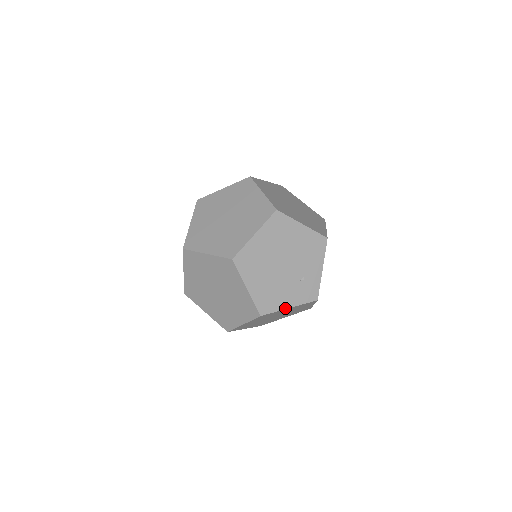
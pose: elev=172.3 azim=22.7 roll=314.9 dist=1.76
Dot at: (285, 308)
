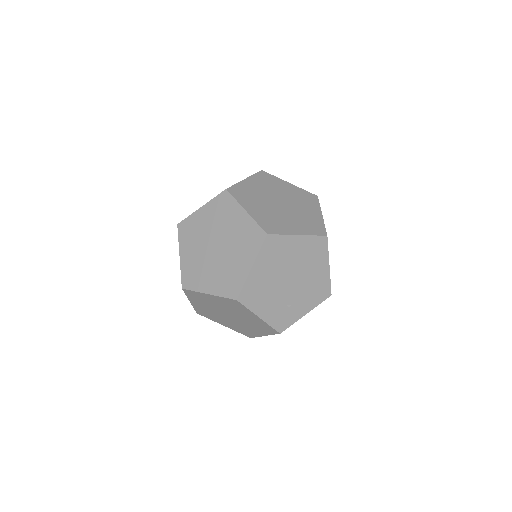
Dot at: (256, 314)
